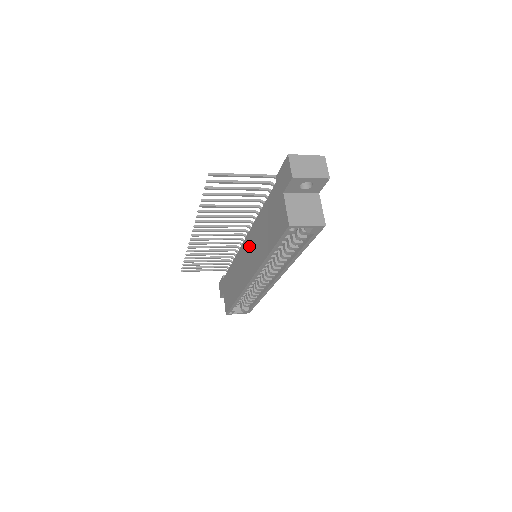
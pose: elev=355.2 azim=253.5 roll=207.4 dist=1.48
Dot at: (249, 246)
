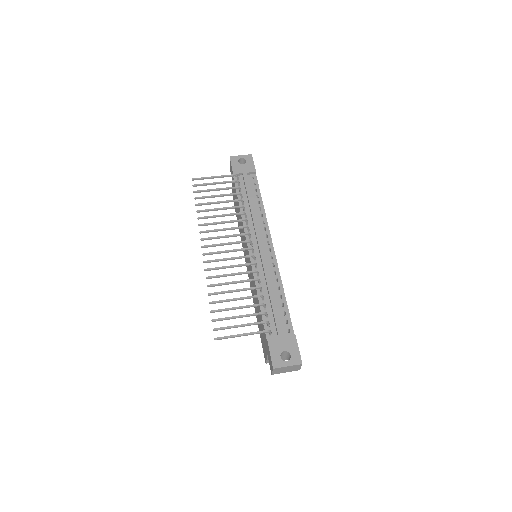
Dot at: (250, 267)
